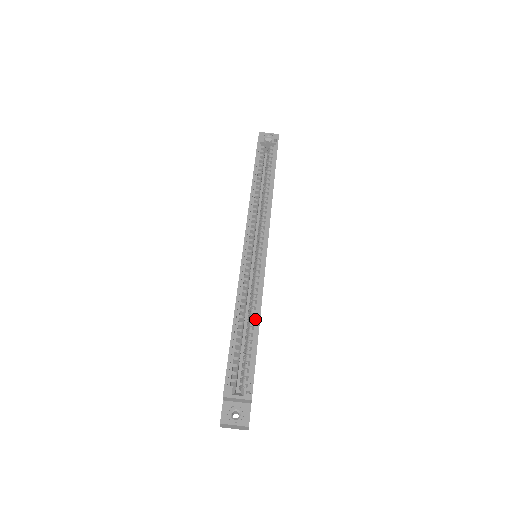
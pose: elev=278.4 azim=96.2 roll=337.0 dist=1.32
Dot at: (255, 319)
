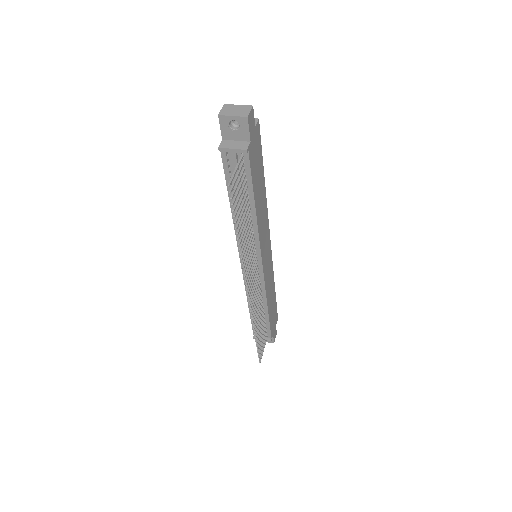
Dot at: occluded
